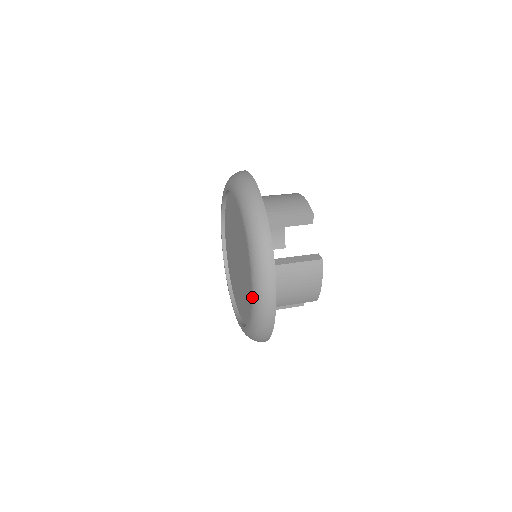
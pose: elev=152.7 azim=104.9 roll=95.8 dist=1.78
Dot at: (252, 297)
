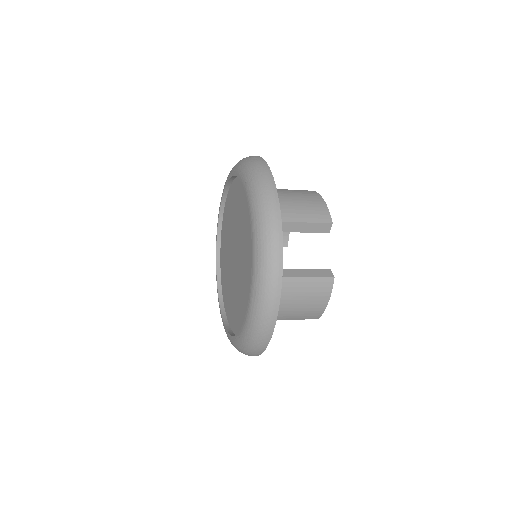
Dot at: (248, 311)
